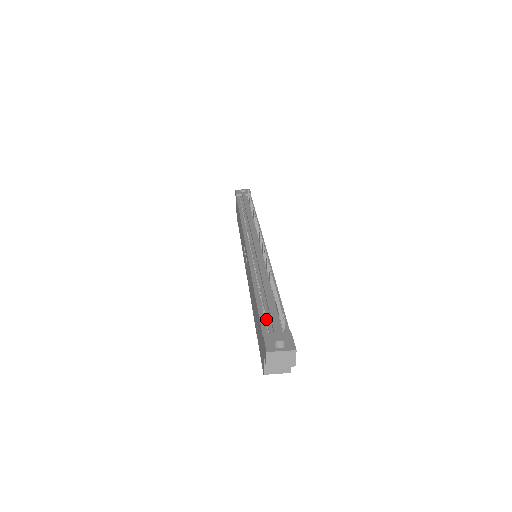
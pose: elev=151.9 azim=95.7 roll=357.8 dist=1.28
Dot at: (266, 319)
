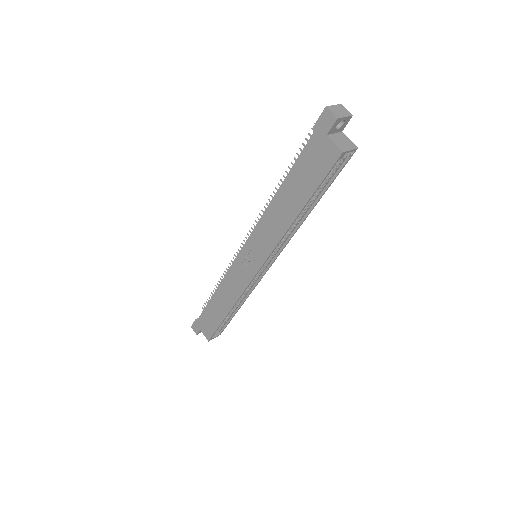
Dot at: (305, 152)
